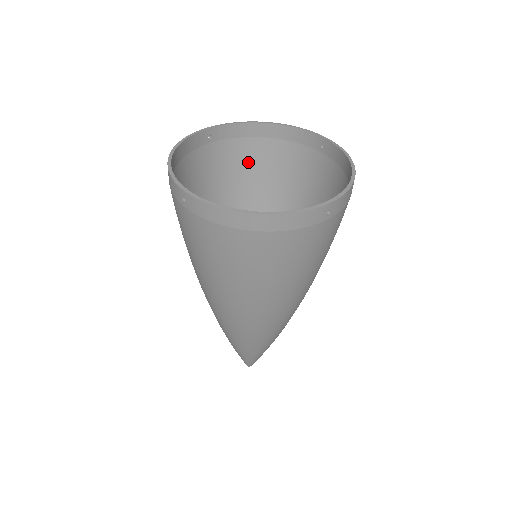
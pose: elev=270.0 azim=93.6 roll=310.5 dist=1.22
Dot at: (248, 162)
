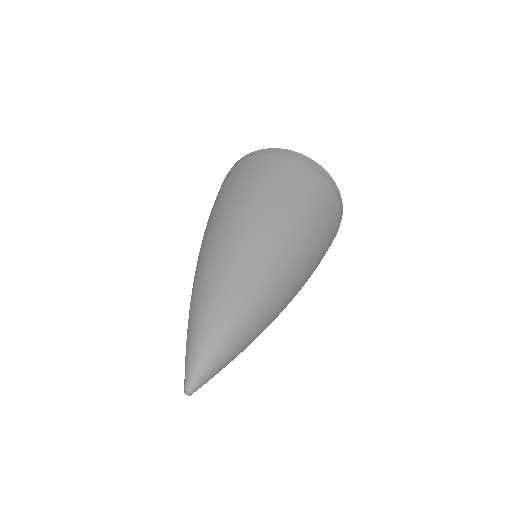
Dot at: occluded
